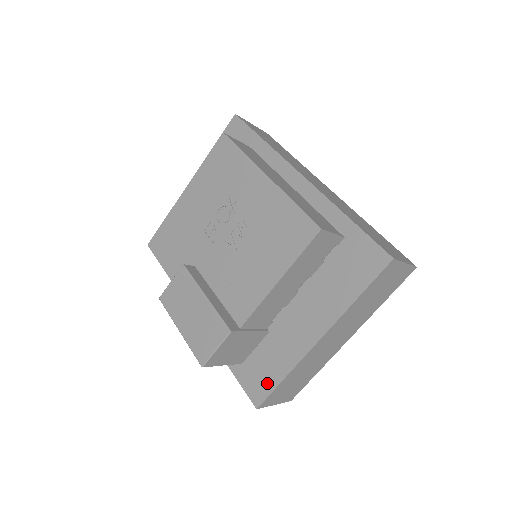
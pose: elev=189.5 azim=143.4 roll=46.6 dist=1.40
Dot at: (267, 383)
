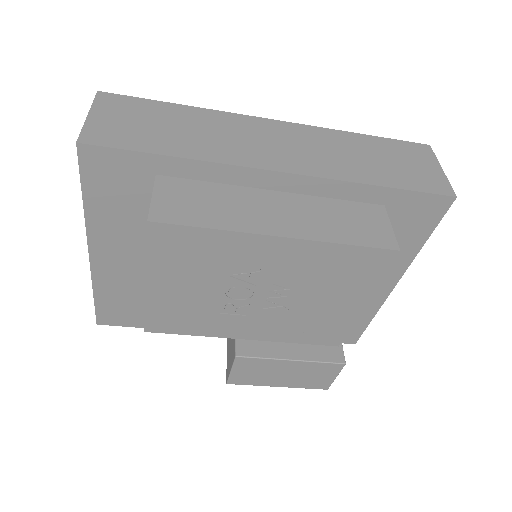
Dot at: (356, 329)
